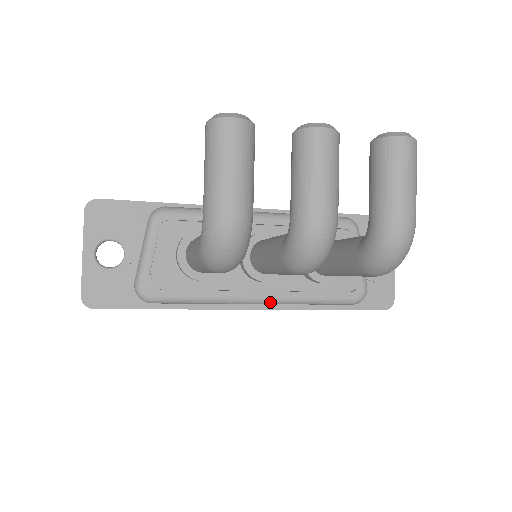
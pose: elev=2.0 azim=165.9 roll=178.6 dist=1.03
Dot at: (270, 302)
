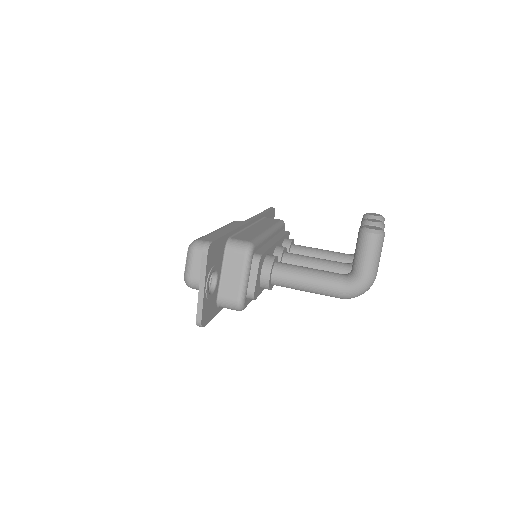
Dot at: occluded
